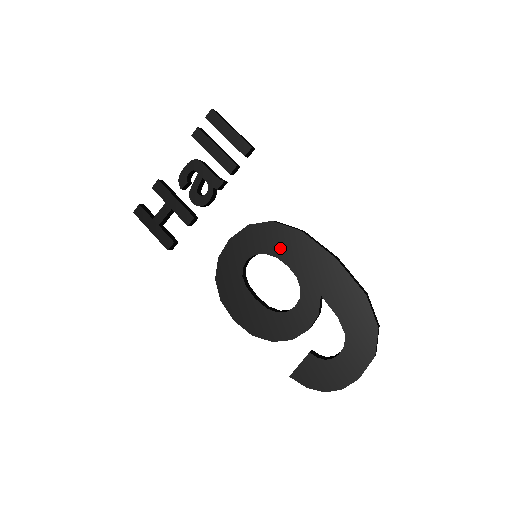
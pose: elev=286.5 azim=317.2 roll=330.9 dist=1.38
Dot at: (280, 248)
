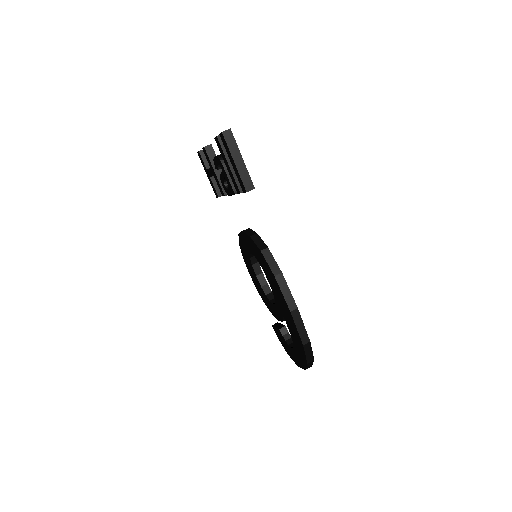
Dot at: (265, 269)
